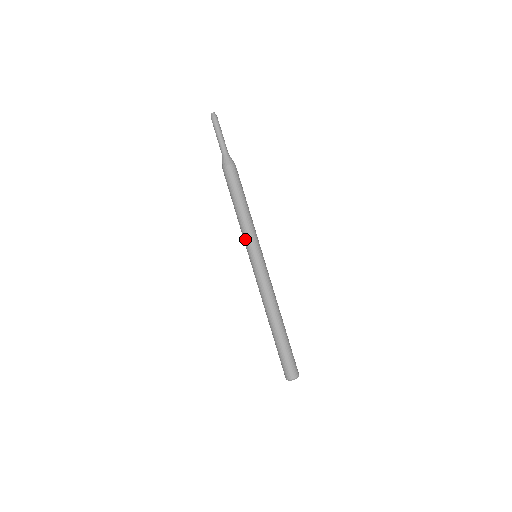
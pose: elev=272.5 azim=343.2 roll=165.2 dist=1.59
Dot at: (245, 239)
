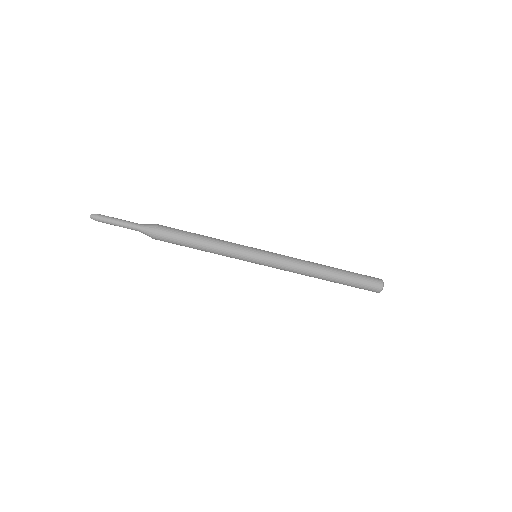
Dot at: (236, 255)
